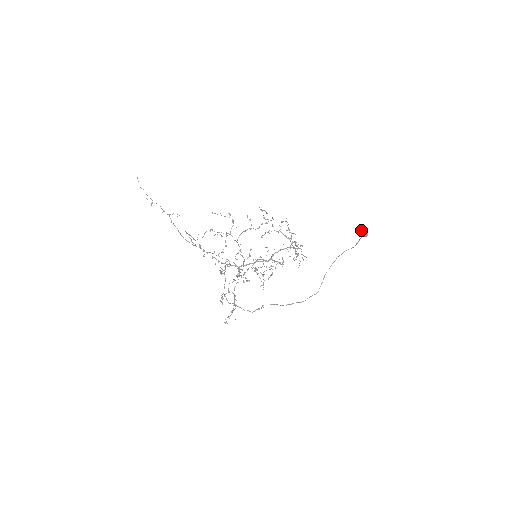
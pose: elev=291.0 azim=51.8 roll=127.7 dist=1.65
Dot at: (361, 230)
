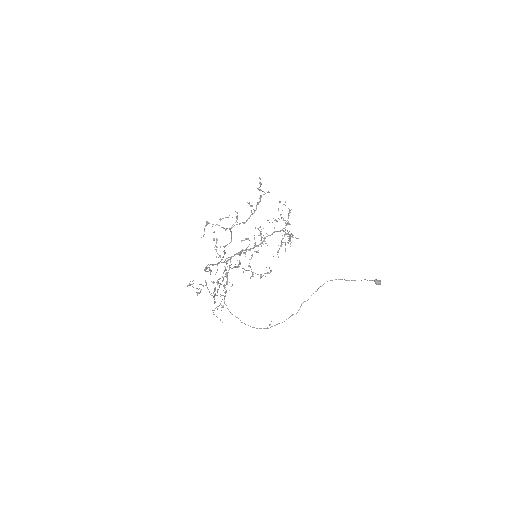
Dot at: occluded
